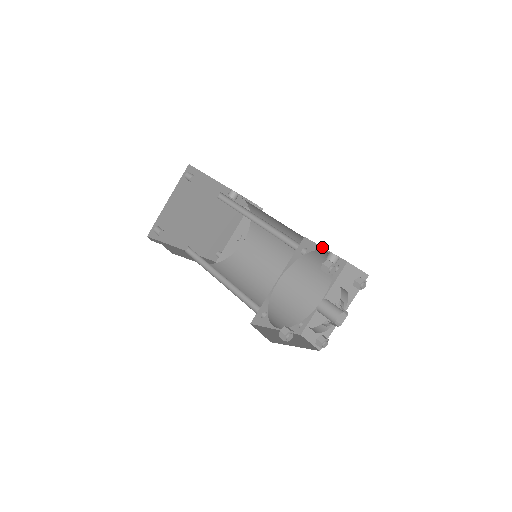
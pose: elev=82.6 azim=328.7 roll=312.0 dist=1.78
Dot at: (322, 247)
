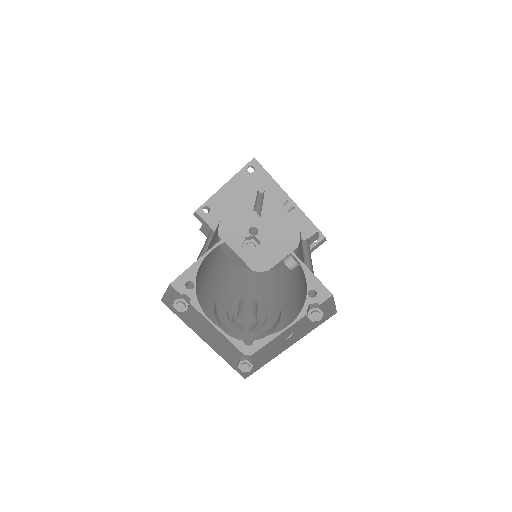
Dot at: (285, 244)
